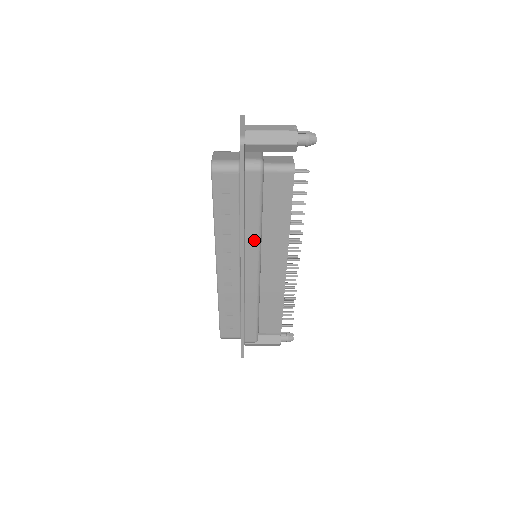
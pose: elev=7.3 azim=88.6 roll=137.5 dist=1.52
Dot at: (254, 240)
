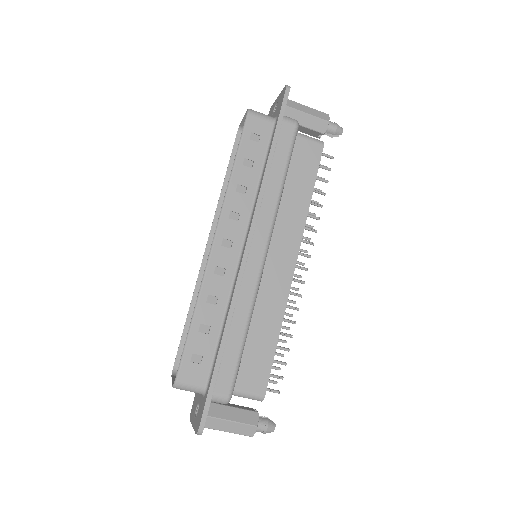
Dot at: (271, 206)
